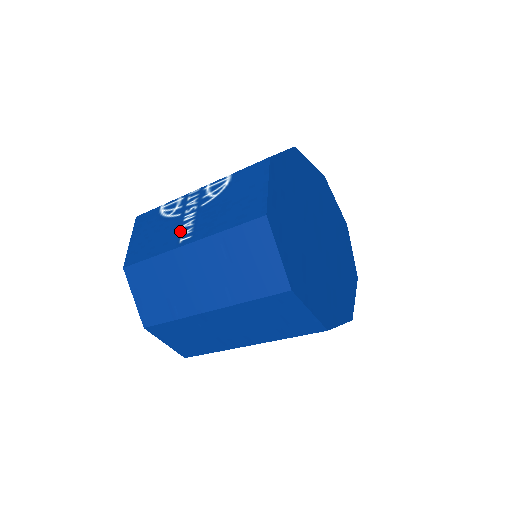
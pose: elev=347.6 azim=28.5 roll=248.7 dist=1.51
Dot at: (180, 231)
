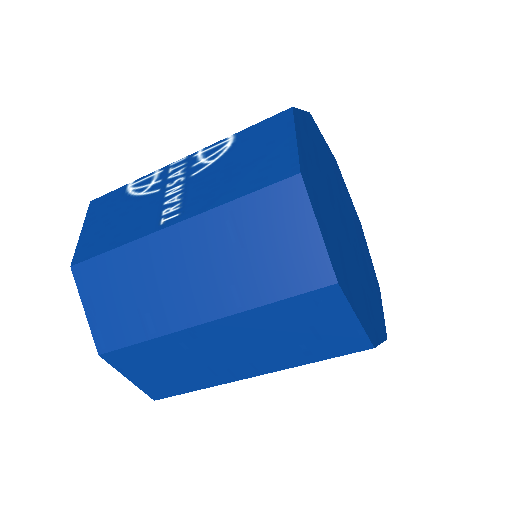
Dot at: (160, 210)
